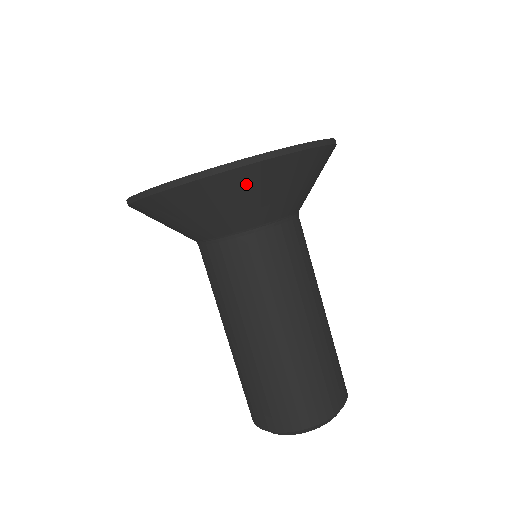
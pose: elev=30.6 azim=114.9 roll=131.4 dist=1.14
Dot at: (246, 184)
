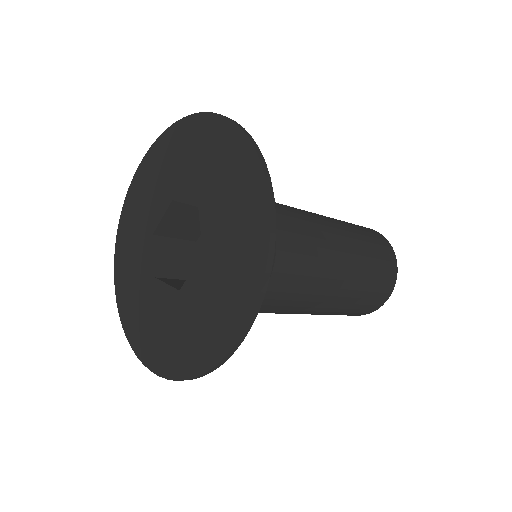
Dot at: occluded
